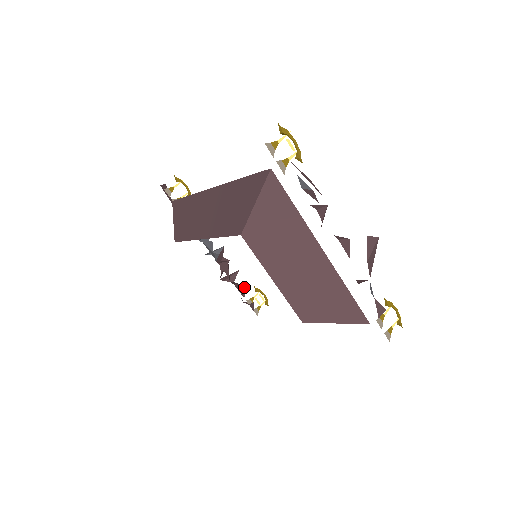
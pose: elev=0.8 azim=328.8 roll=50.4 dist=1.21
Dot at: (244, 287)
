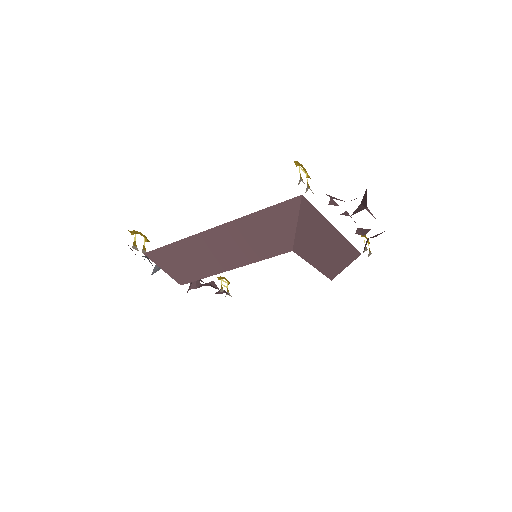
Dot at: (212, 283)
